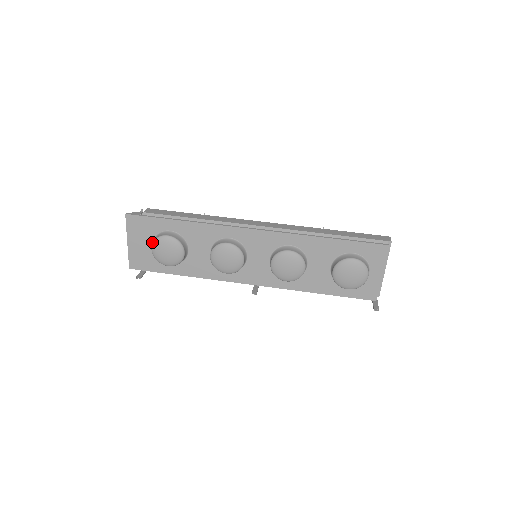
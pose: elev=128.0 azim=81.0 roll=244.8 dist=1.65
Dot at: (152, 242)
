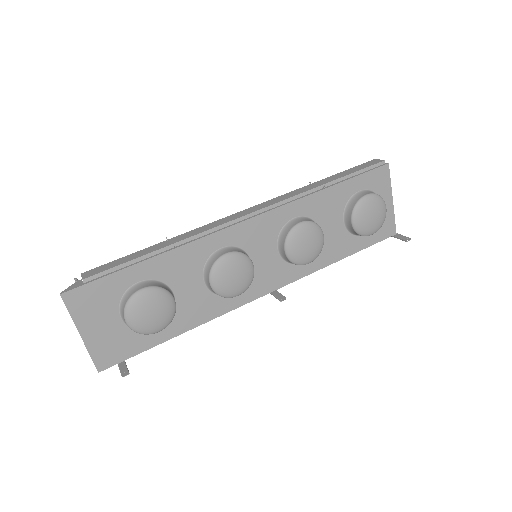
Dot at: (118, 313)
